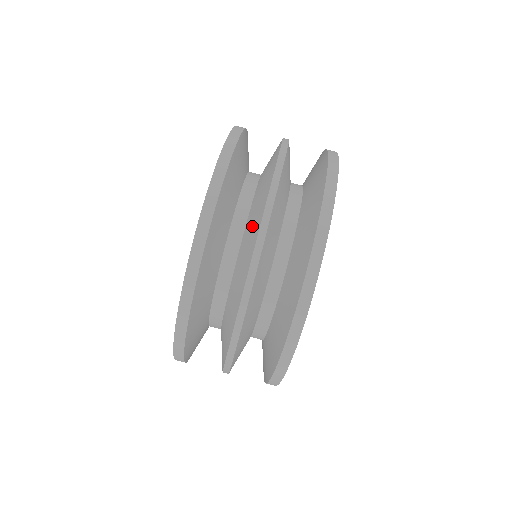
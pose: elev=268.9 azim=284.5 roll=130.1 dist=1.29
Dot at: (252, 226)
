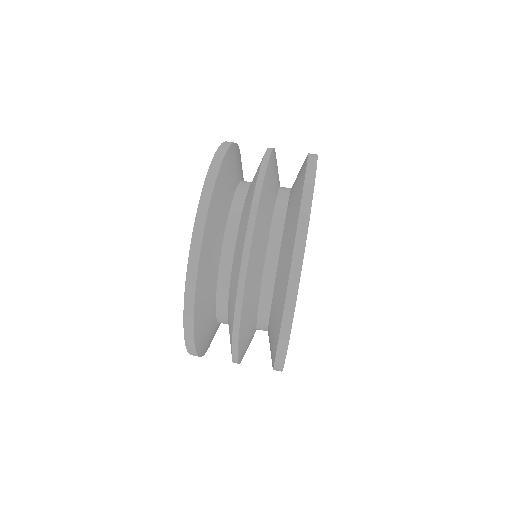
Dot at: (245, 214)
